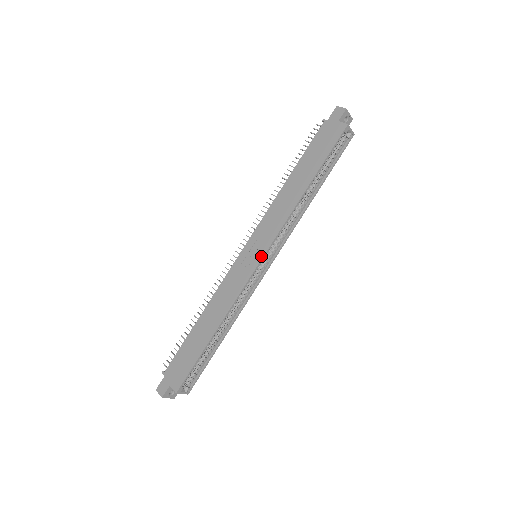
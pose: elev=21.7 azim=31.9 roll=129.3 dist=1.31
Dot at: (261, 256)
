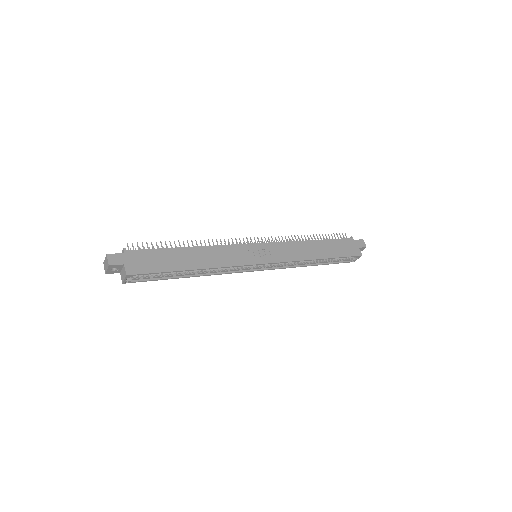
Dot at: (265, 262)
